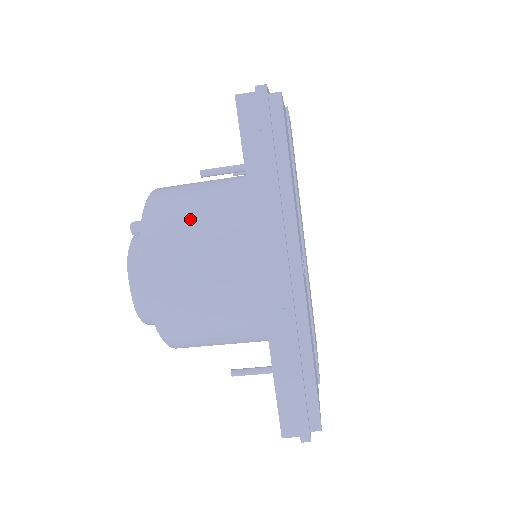
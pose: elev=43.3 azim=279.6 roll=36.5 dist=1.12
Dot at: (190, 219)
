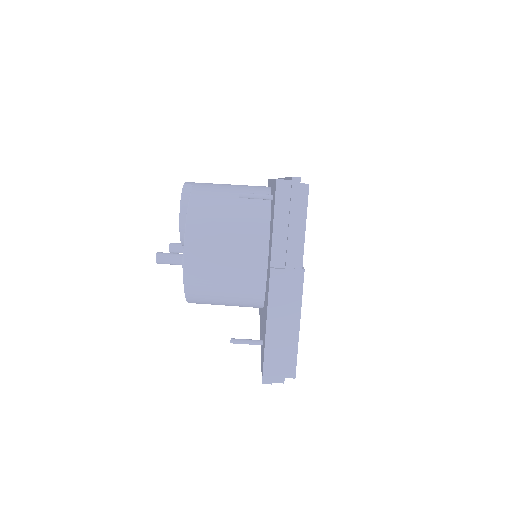
Dot at: occluded
